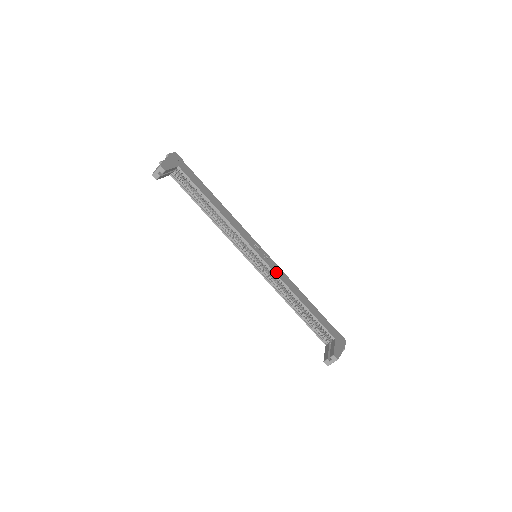
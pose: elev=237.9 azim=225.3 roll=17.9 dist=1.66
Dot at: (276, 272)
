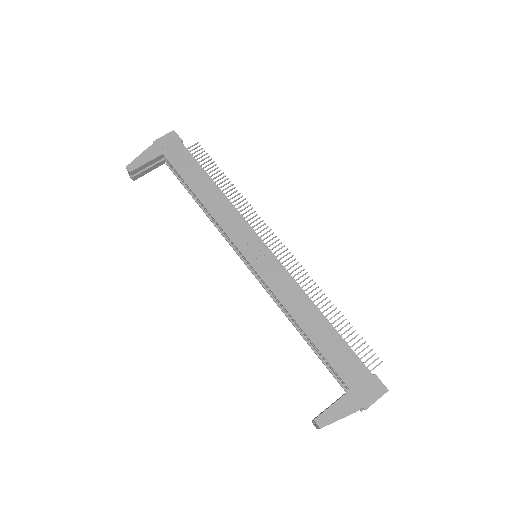
Dot at: (270, 282)
